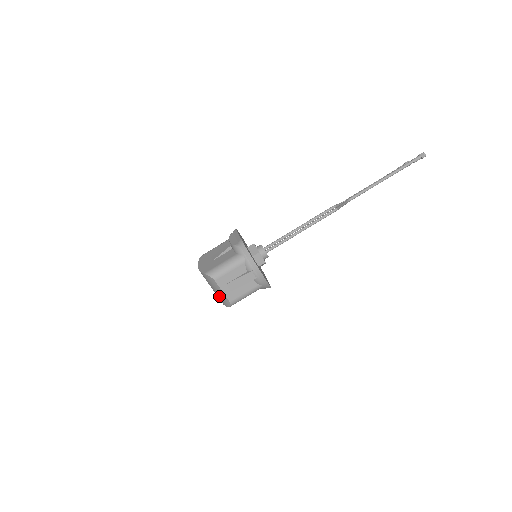
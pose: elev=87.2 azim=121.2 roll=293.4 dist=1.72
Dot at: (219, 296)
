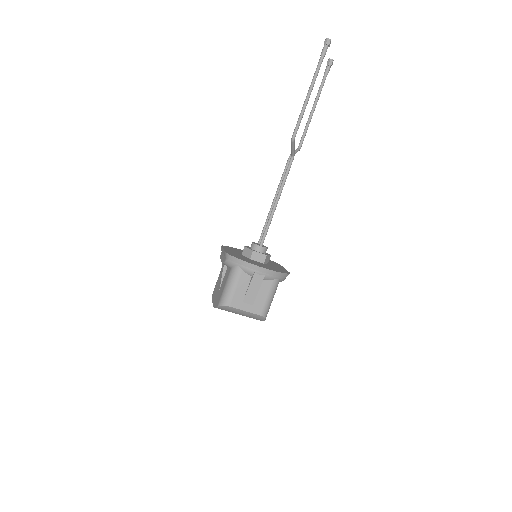
Dot at: (249, 317)
